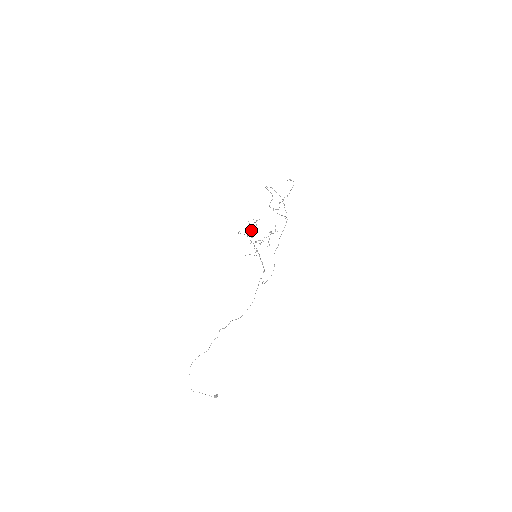
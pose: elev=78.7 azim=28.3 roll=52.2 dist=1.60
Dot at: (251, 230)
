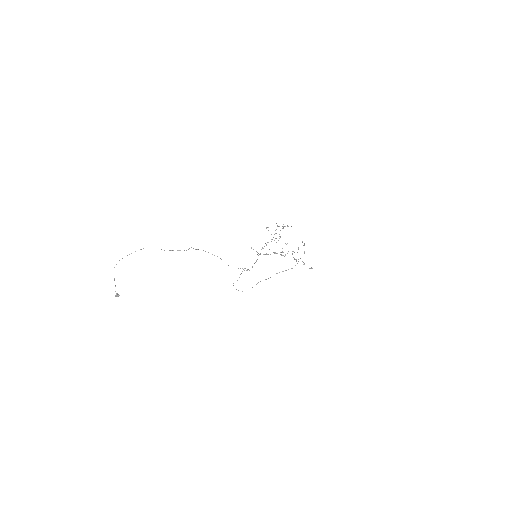
Dot at: occluded
